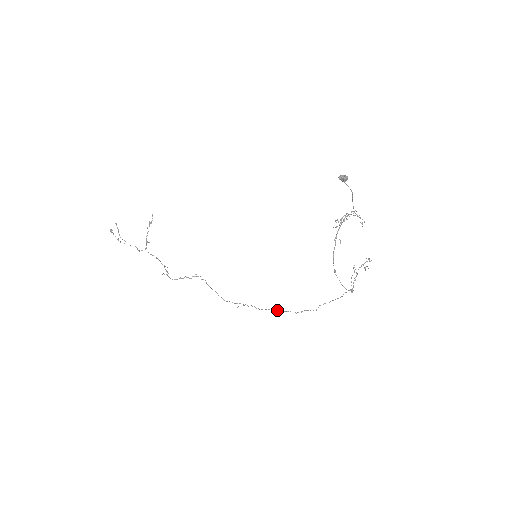
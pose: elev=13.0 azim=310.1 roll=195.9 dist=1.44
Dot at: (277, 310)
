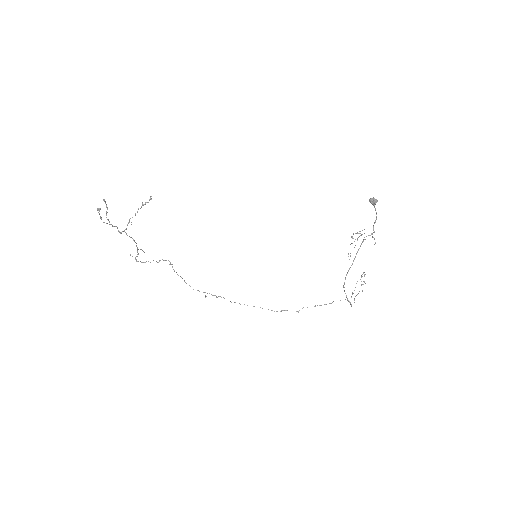
Dot at: (253, 306)
